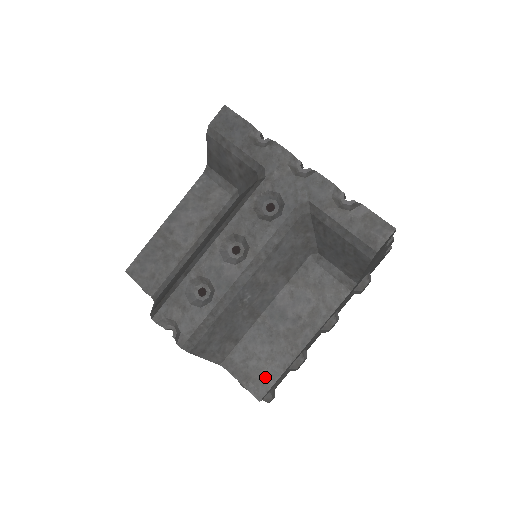
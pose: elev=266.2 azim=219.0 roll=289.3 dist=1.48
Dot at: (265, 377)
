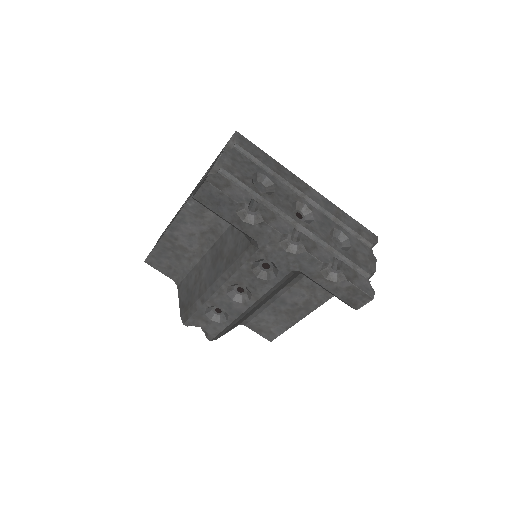
Dot at: (273, 331)
